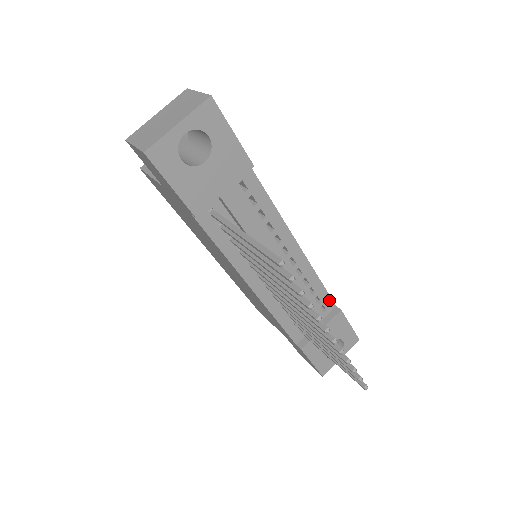
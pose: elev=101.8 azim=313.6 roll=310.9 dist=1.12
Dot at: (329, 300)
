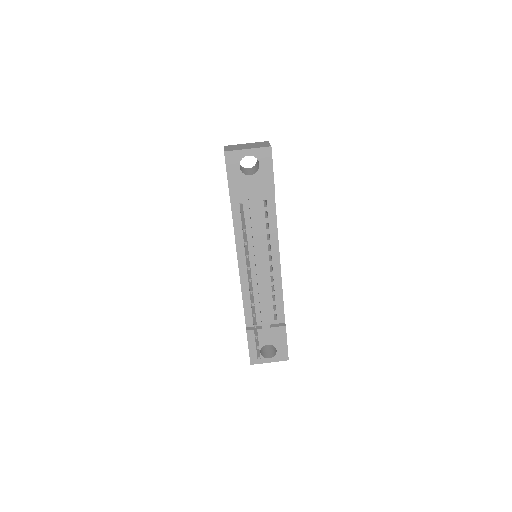
Dot at: (282, 314)
